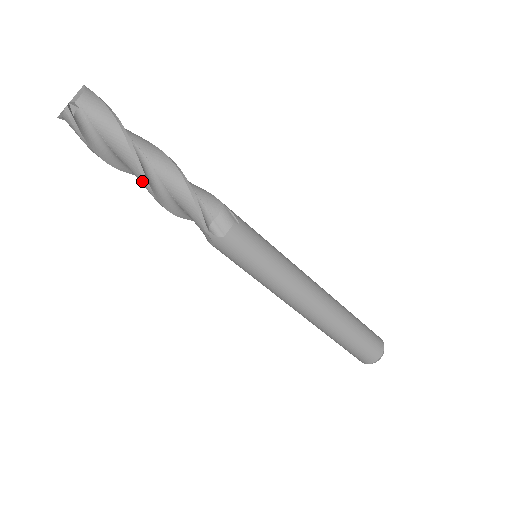
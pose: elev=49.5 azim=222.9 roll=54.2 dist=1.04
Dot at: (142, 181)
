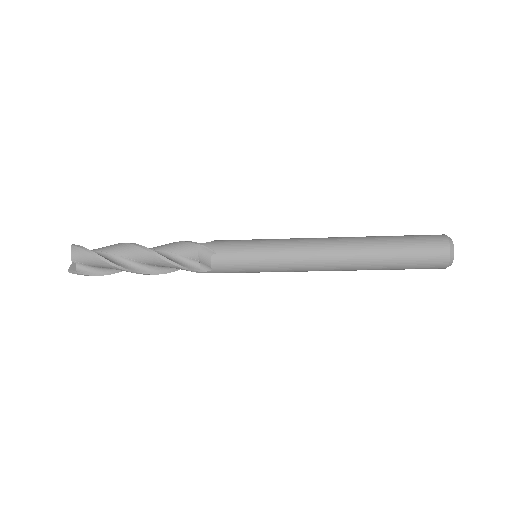
Dot at: (137, 273)
